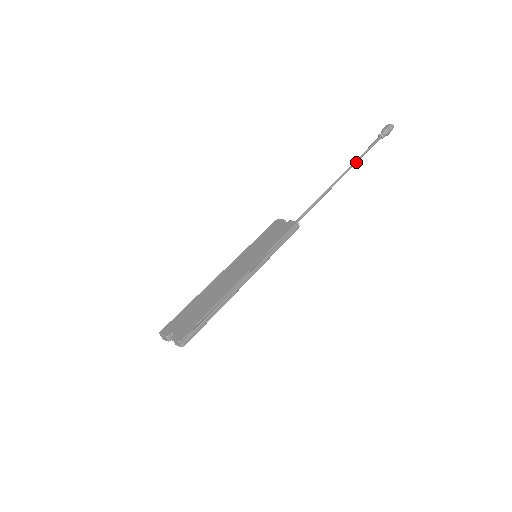
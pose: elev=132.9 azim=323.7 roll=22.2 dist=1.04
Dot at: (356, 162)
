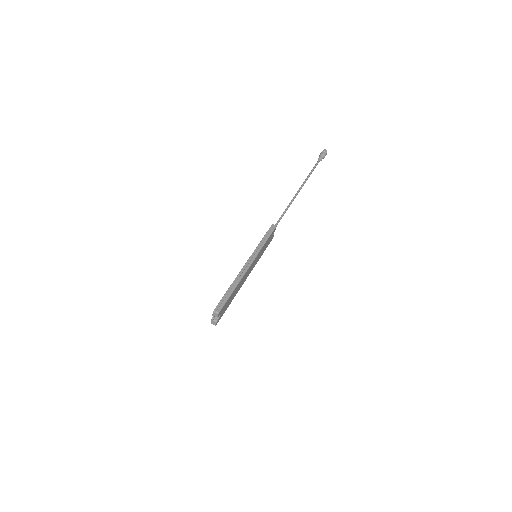
Dot at: (306, 179)
